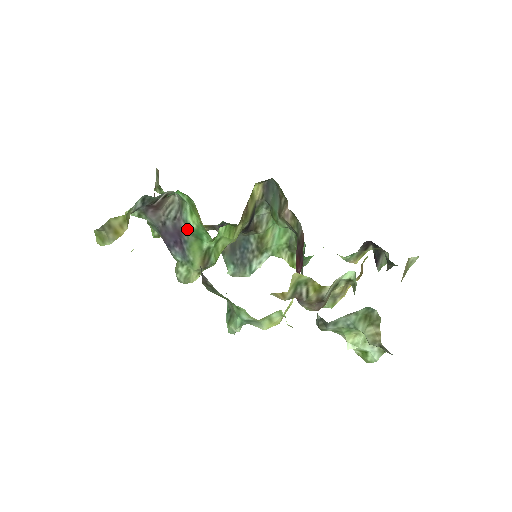
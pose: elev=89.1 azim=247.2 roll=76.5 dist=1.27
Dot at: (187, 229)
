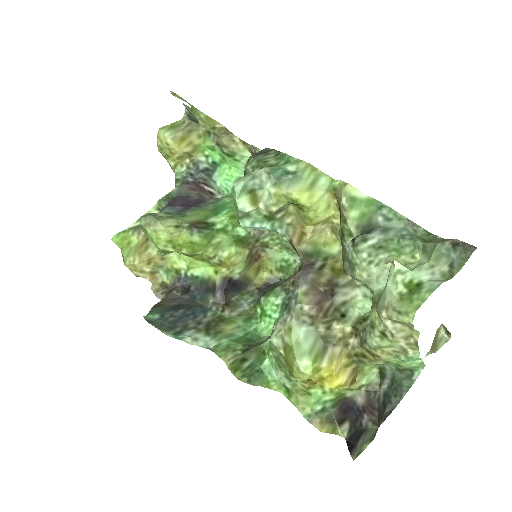
Dot at: (213, 202)
